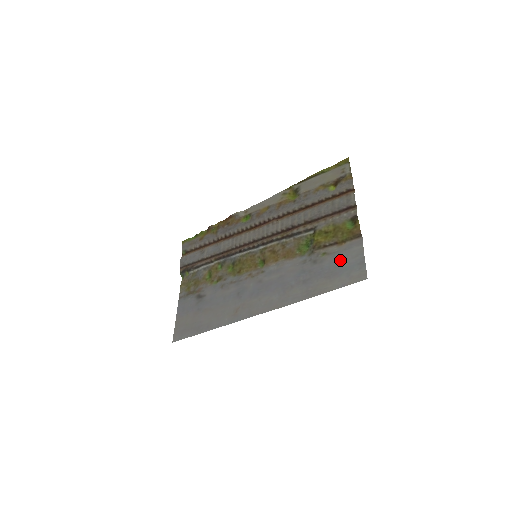
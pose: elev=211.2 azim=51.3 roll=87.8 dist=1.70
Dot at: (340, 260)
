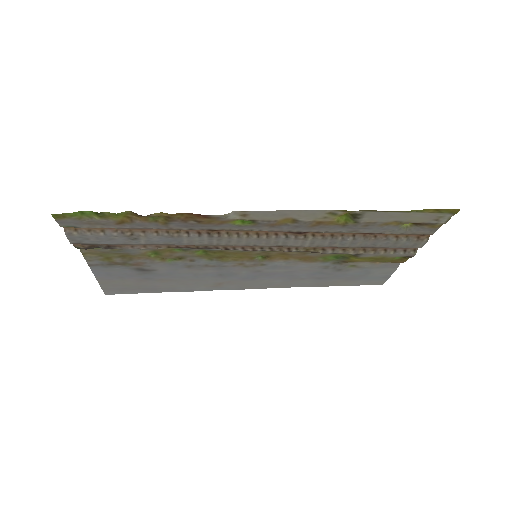
Dot at: (367, 274)
